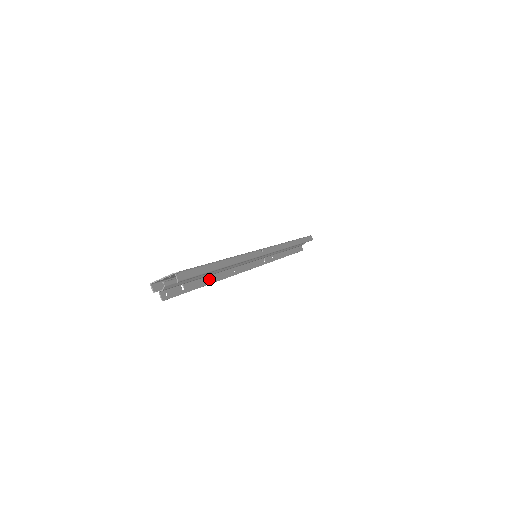
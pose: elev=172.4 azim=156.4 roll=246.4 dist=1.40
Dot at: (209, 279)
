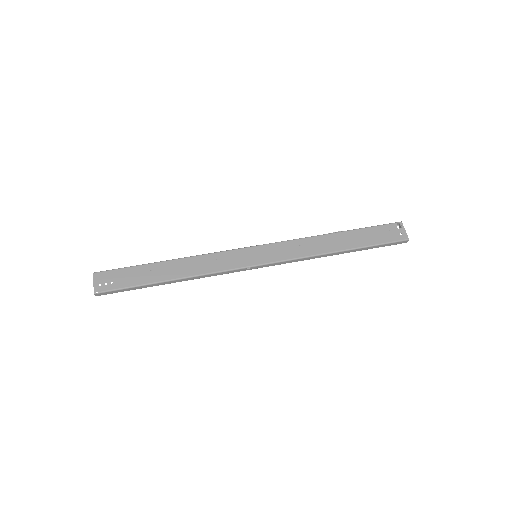
Dot at: occluded
